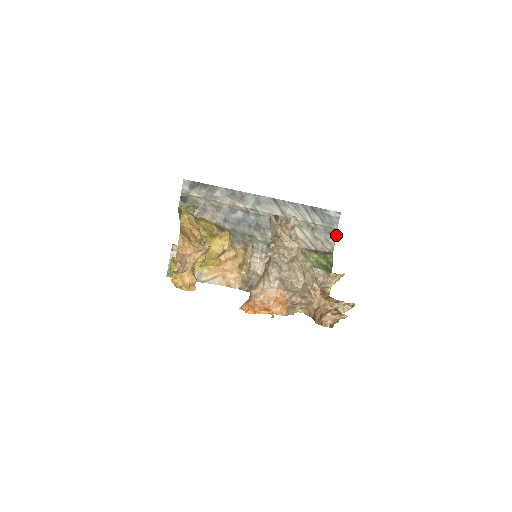
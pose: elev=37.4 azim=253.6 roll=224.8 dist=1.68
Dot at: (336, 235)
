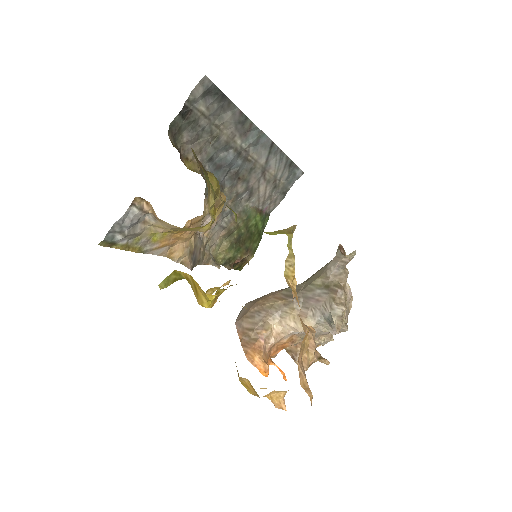
Dot at: occluded
